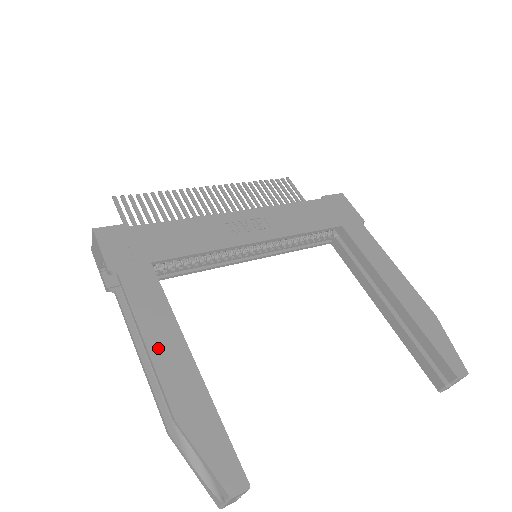
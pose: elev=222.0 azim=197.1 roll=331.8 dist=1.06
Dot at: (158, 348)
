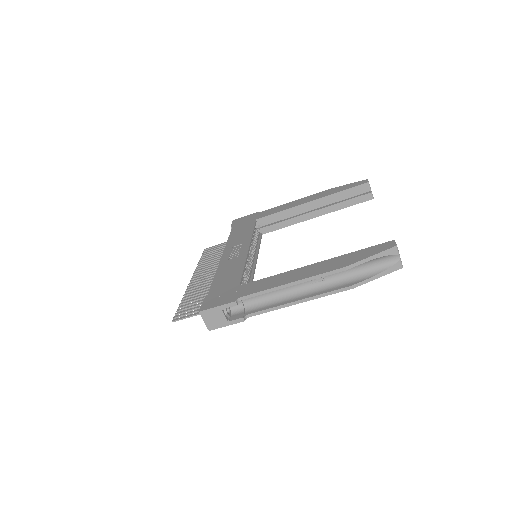
Dot at: (299, 277)
